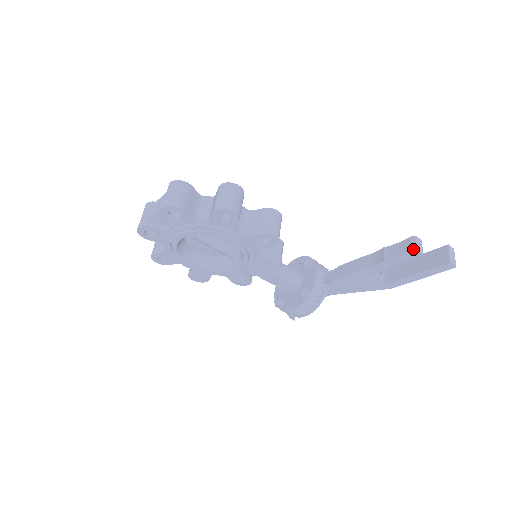
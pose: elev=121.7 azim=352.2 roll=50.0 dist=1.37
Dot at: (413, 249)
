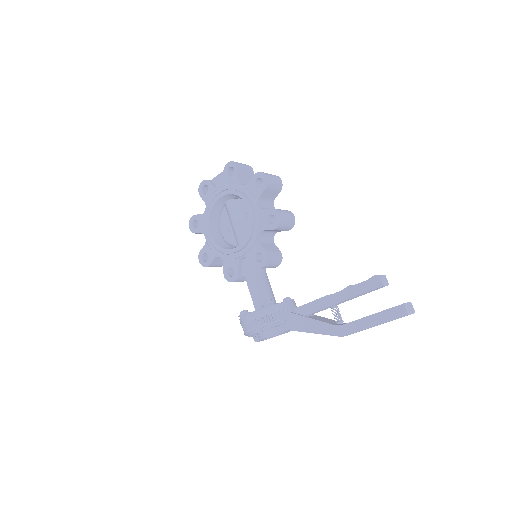
Dot at: (376, 275)
